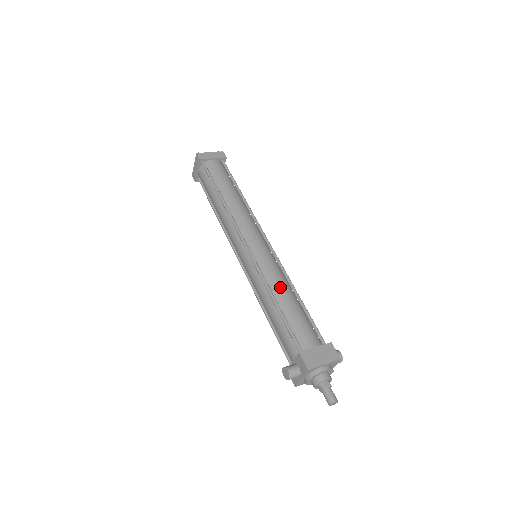
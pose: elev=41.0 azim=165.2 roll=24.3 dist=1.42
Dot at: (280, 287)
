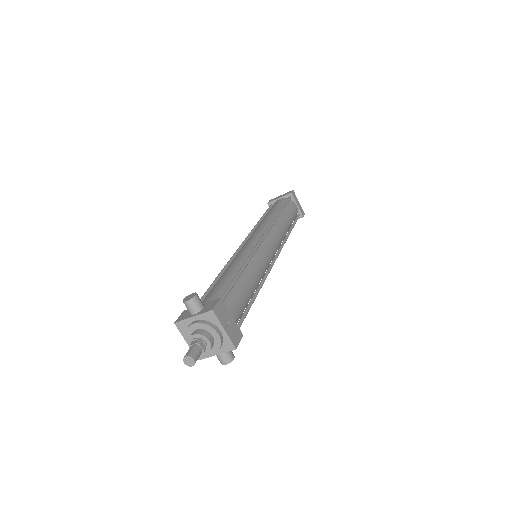
Dot at: (254, 273)
